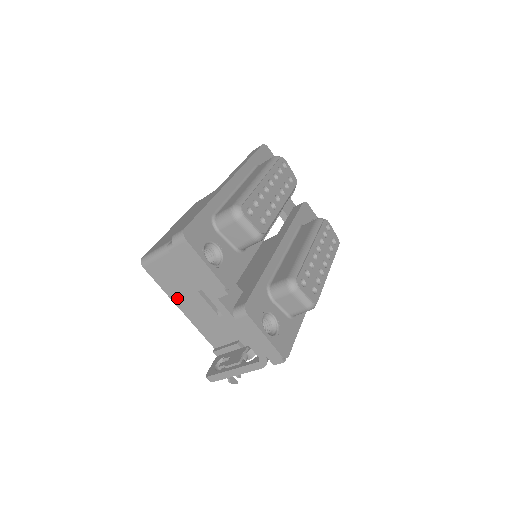
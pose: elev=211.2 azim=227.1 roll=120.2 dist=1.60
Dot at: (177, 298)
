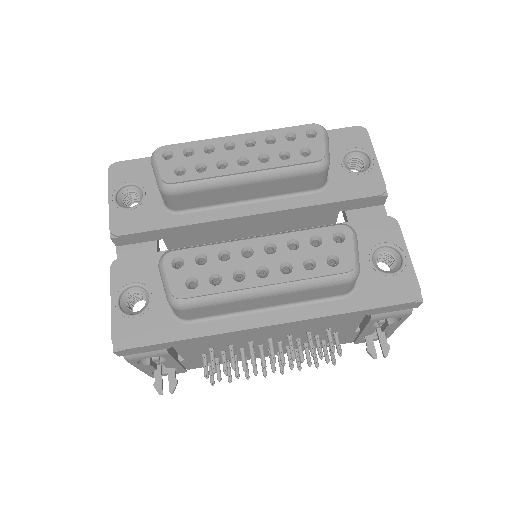
Dot at: occluded
